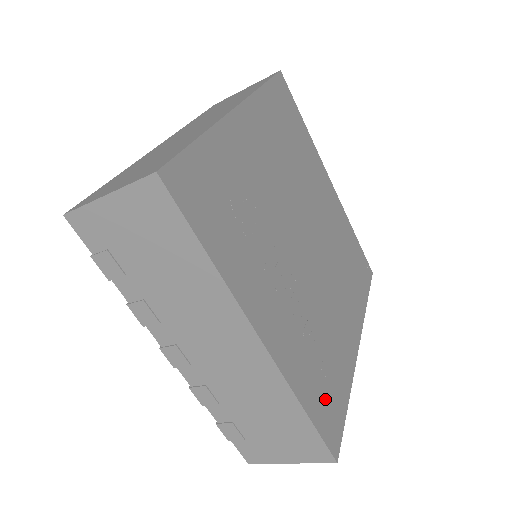
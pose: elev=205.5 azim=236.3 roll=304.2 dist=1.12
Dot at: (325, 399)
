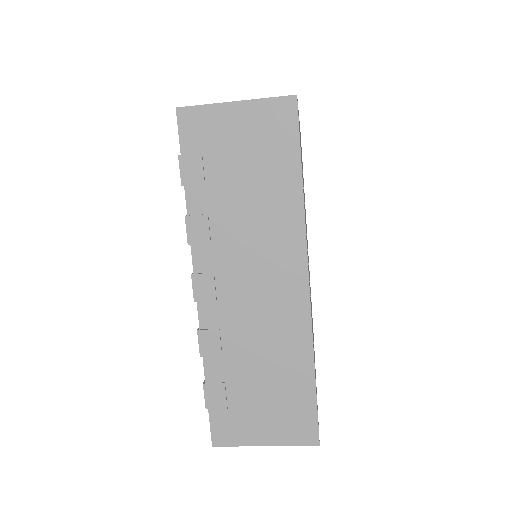
Dot at: occluded
